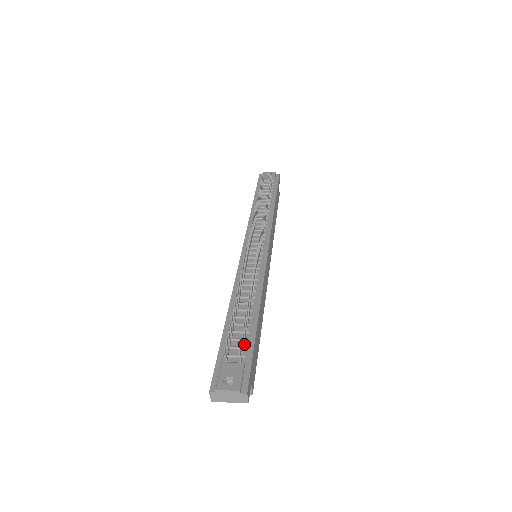
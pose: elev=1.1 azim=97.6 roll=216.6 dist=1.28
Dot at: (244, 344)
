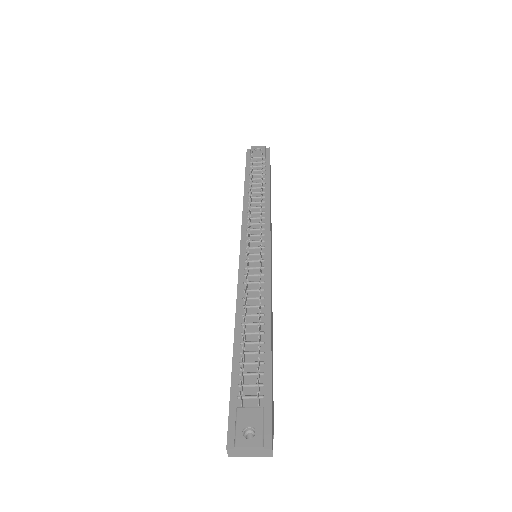
Dot at: (259, 380)
